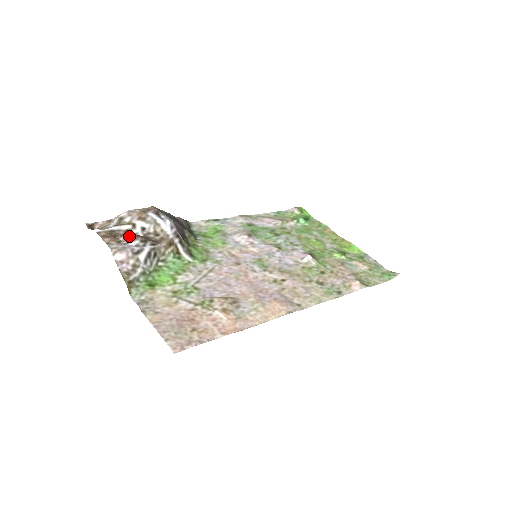
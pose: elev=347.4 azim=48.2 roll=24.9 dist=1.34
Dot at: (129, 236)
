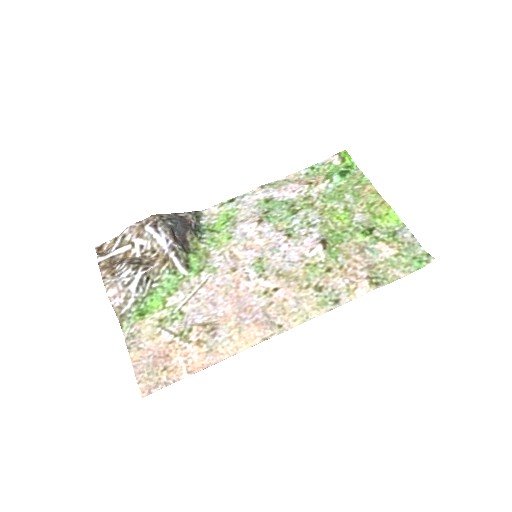
Dot at: (123, 265)
